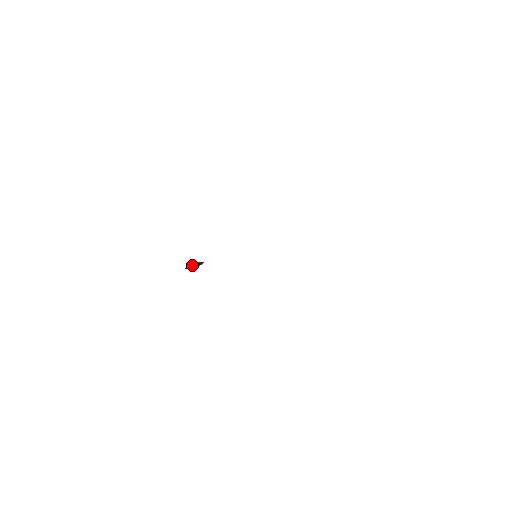
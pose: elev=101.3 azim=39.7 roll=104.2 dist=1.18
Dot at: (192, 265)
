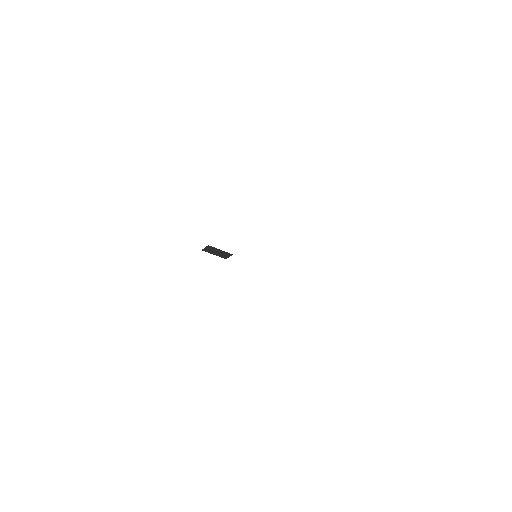
Dot at: (213, 250)
